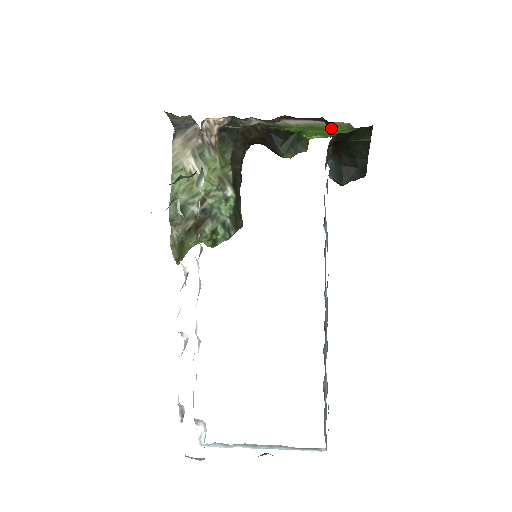
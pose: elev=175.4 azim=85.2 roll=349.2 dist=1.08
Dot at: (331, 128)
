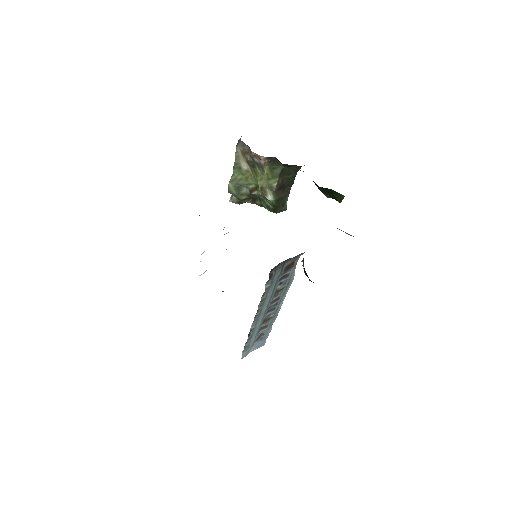
Dot at: occluded
